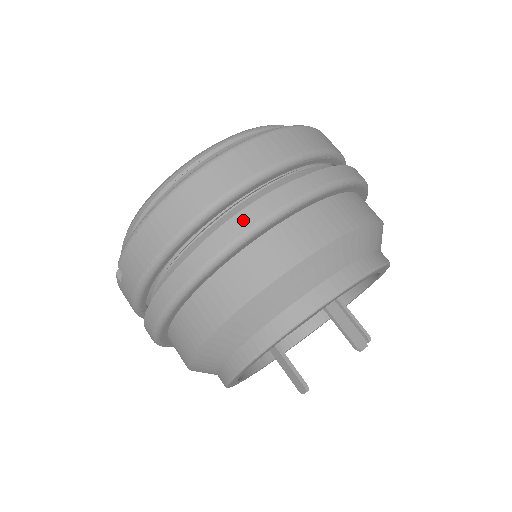
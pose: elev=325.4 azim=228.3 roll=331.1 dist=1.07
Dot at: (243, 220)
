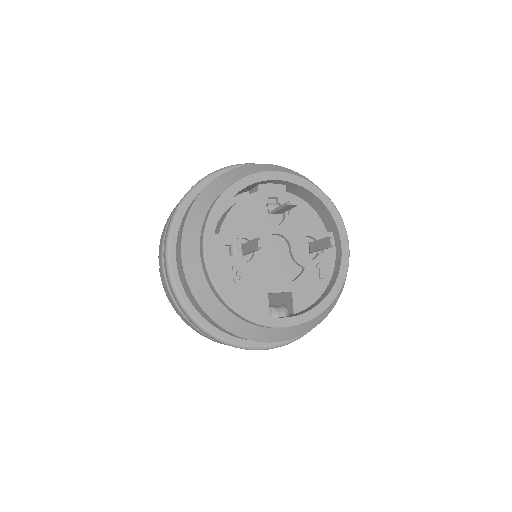
Dot at: occluded
